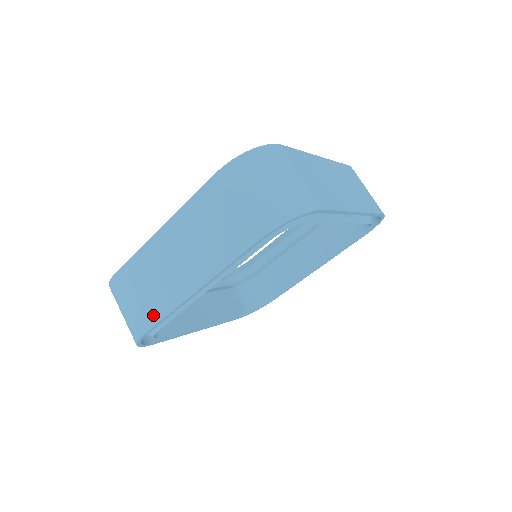
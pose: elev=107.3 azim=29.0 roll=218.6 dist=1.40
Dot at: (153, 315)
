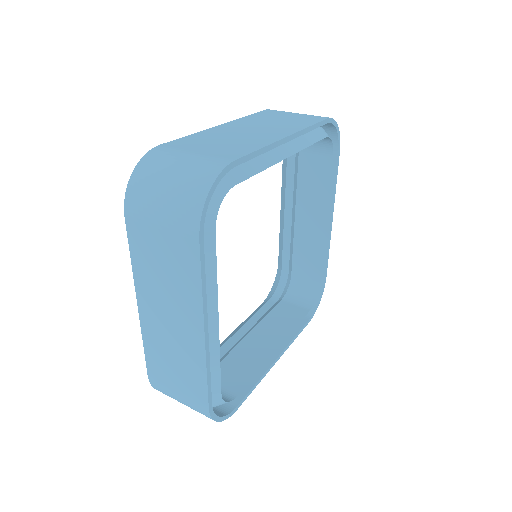
Dot at: (241, 150)
